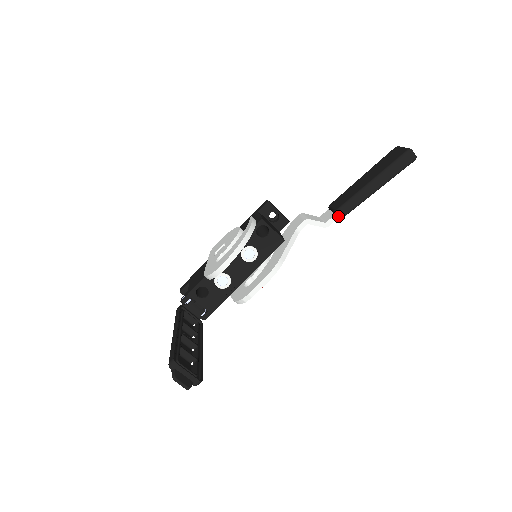
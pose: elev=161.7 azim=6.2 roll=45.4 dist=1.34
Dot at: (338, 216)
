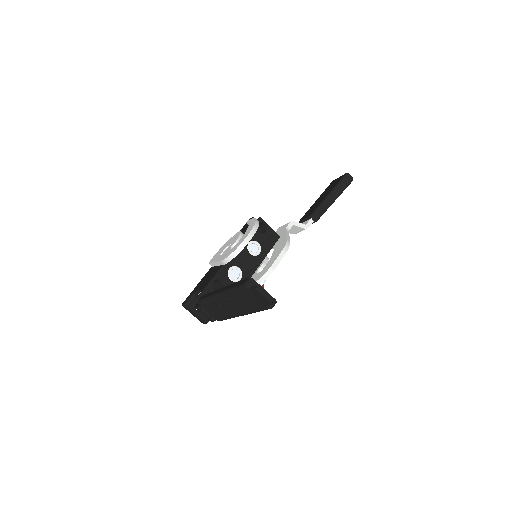
Dot at: (313, 219)
